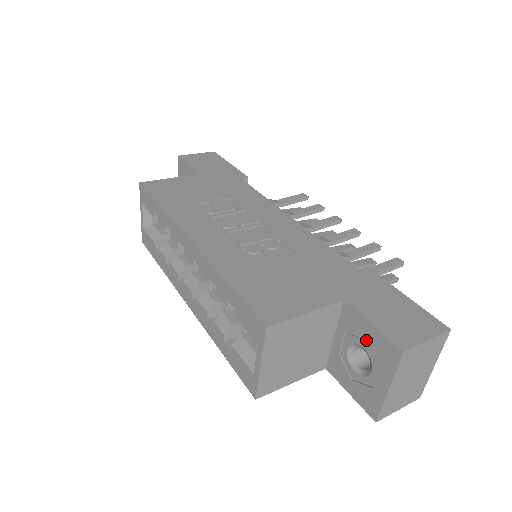
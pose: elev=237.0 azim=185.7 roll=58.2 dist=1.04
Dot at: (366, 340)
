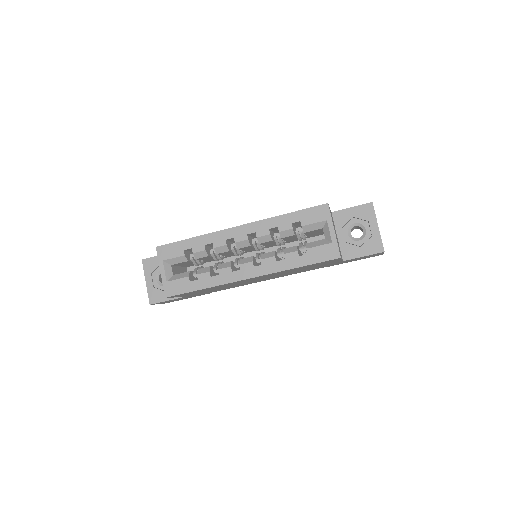
Dot at: (354, 218)
